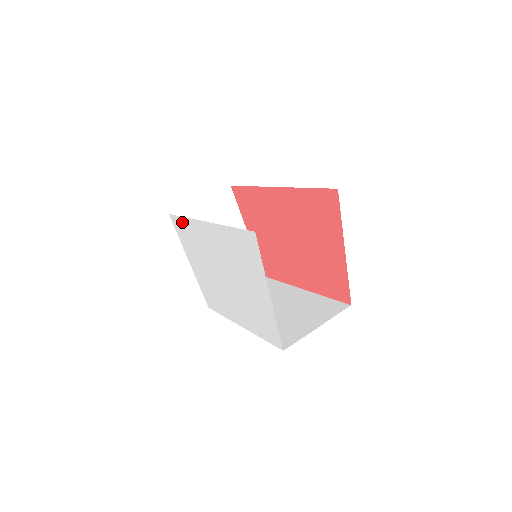
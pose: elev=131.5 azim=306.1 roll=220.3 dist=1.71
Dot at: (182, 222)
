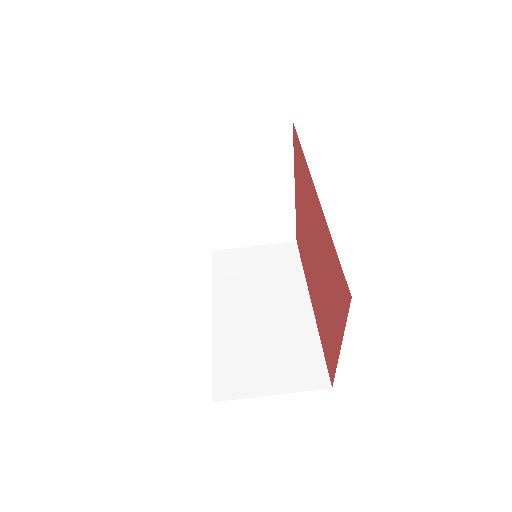
Dot at: occluded
